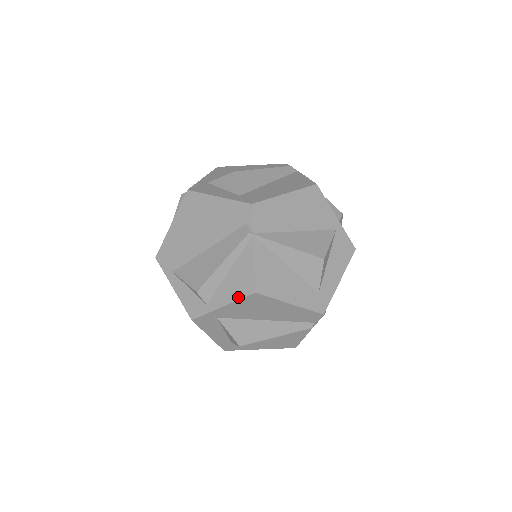
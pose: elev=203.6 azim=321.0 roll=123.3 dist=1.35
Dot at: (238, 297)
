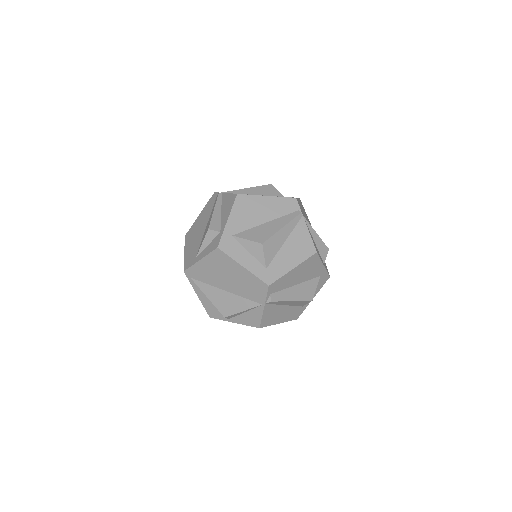
Dot at: (231, 207)
